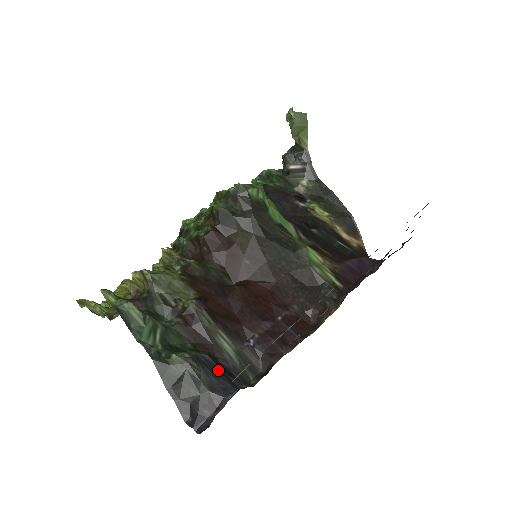
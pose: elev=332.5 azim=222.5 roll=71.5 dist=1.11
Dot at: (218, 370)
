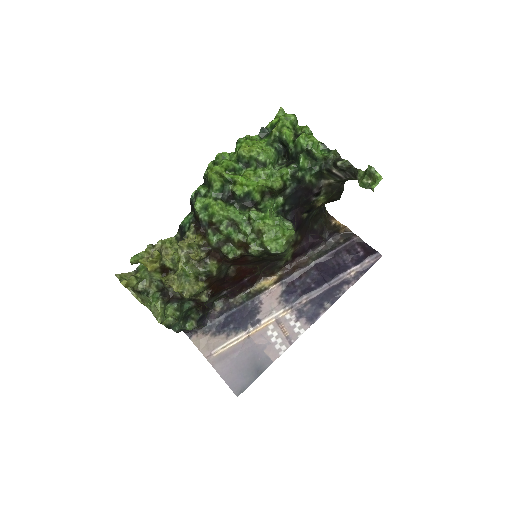
Dot at: (204, 315)
